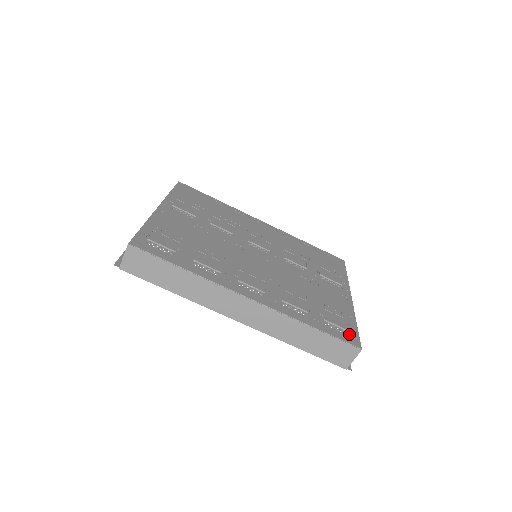
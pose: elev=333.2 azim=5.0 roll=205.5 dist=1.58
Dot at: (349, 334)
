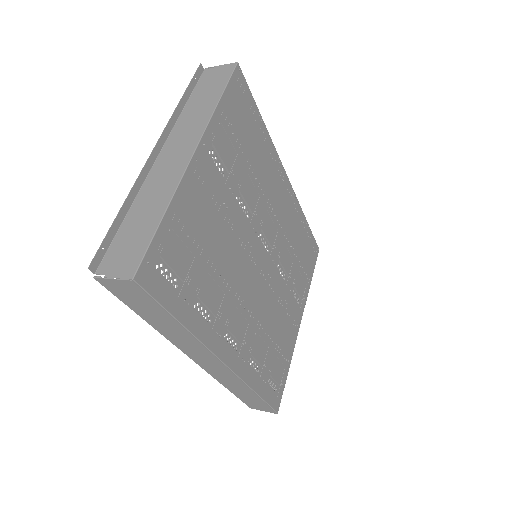
Dot at: (278, 389)
